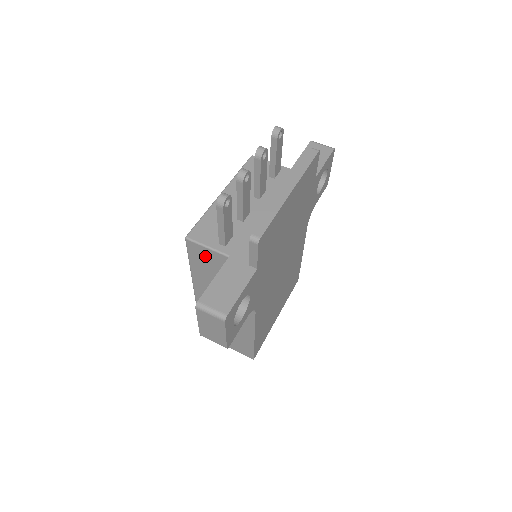
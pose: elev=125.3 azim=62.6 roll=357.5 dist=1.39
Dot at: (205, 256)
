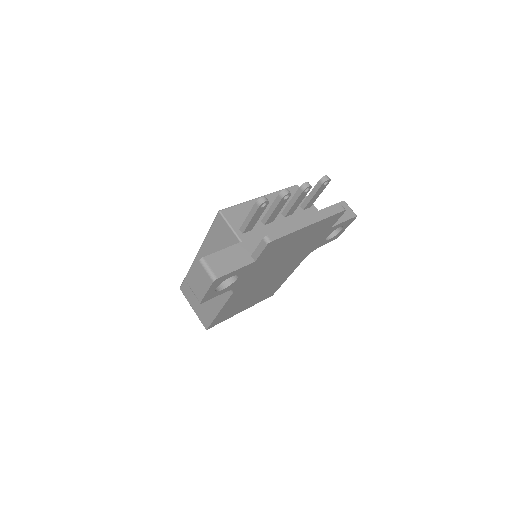
Dot at: (224, 232)
